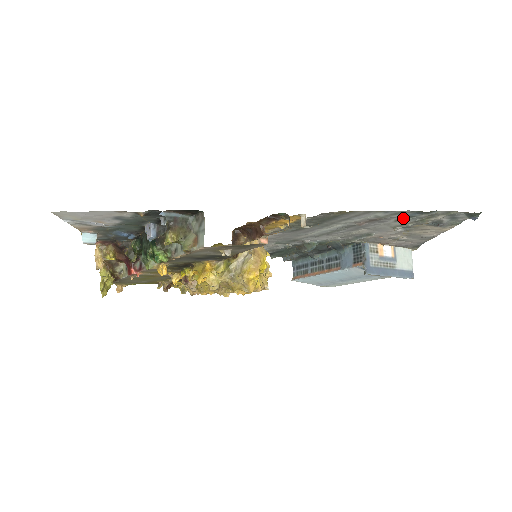
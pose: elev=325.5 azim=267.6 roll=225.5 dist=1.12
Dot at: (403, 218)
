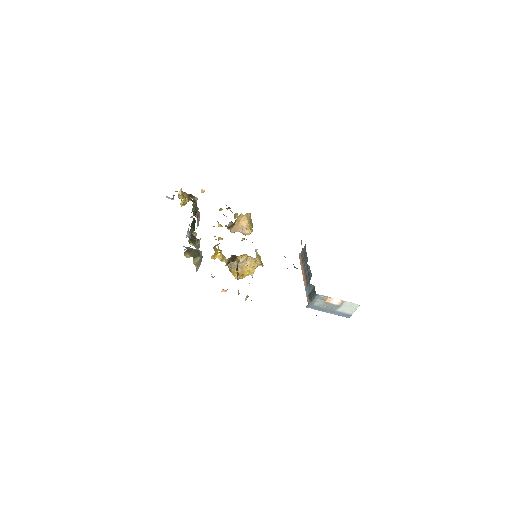
Dot at: occluded
